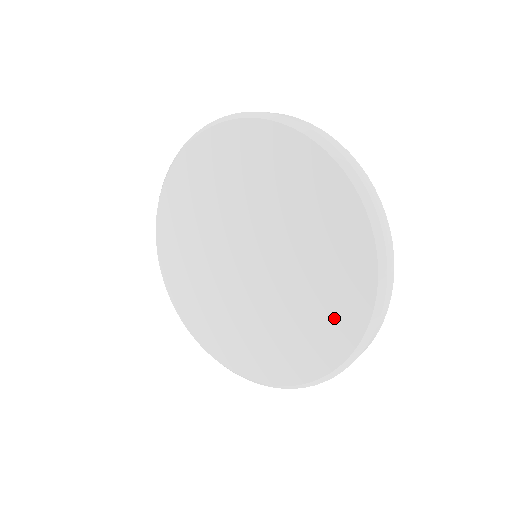
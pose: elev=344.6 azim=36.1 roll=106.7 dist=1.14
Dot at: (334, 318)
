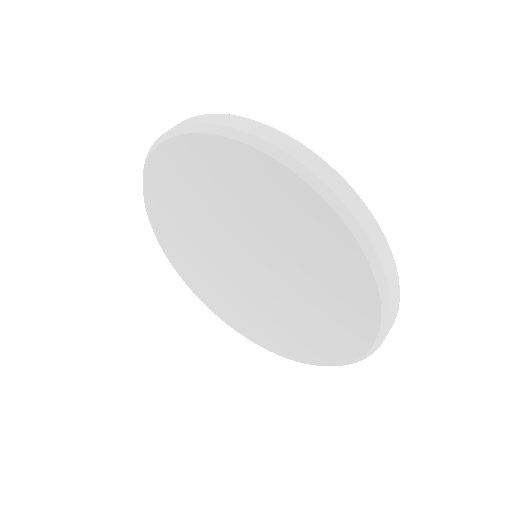
Dot at: (335, 336)
